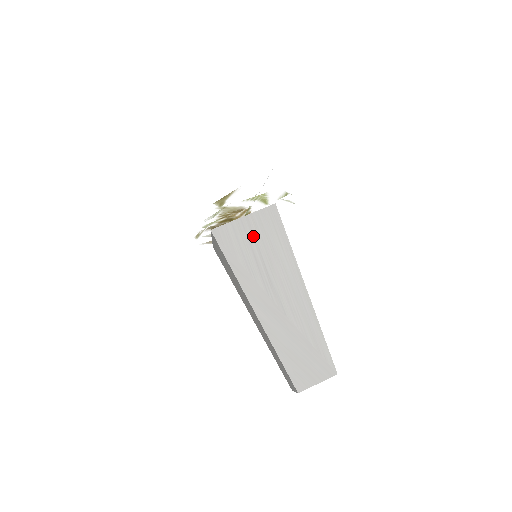
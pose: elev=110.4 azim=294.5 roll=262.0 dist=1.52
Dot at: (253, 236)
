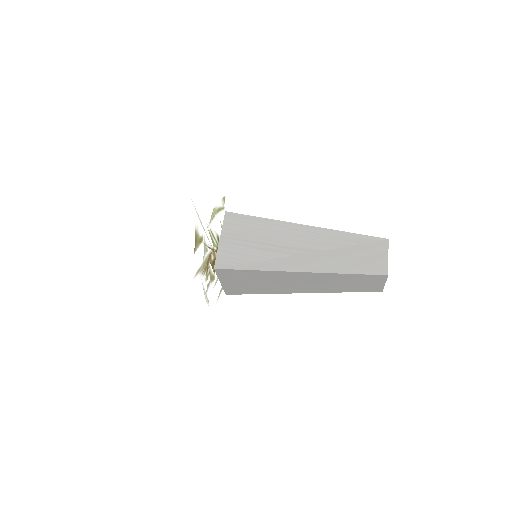
Dot at: (240, 240)
